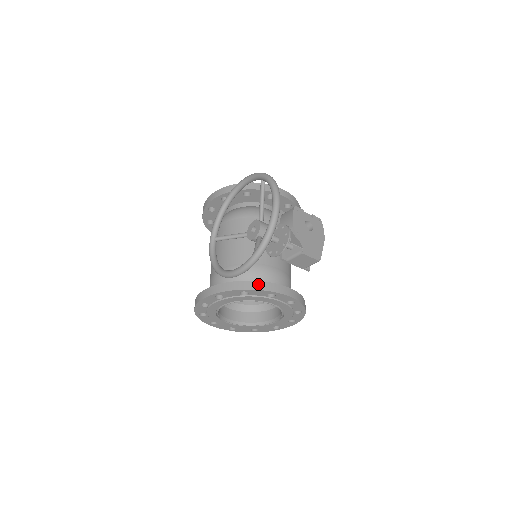
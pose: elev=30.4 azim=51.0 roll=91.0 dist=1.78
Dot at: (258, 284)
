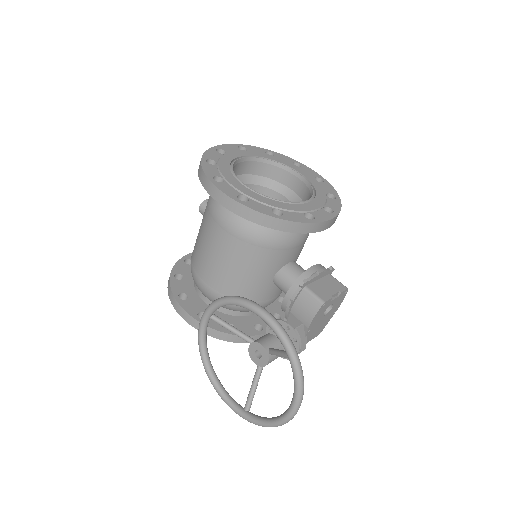
Dot at: occluded
